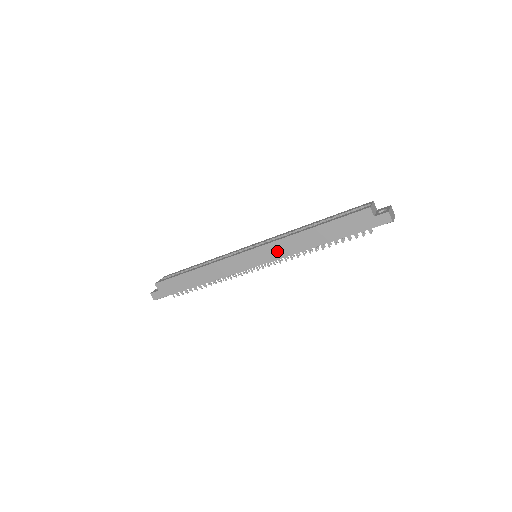
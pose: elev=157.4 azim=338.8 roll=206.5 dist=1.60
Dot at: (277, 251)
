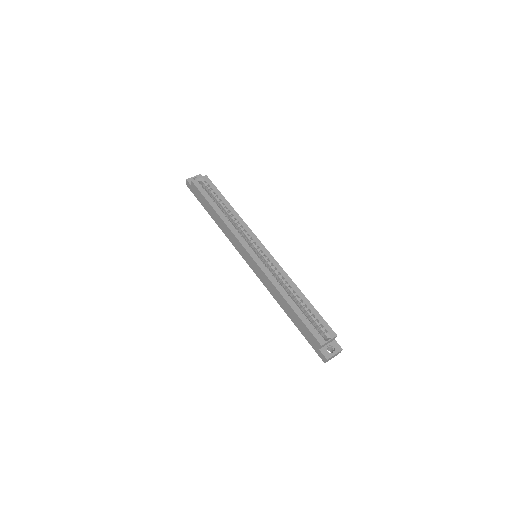
Dot at: (263, 279)
